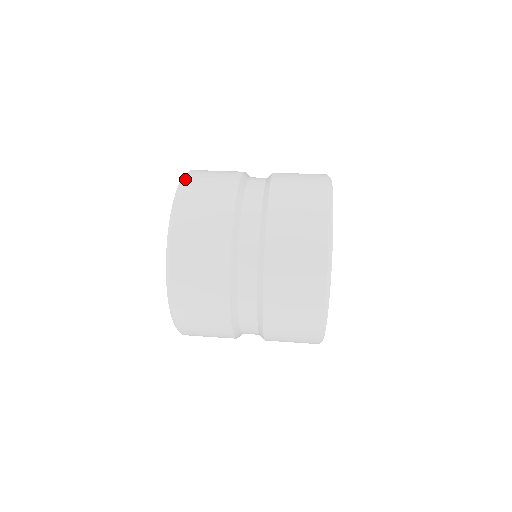
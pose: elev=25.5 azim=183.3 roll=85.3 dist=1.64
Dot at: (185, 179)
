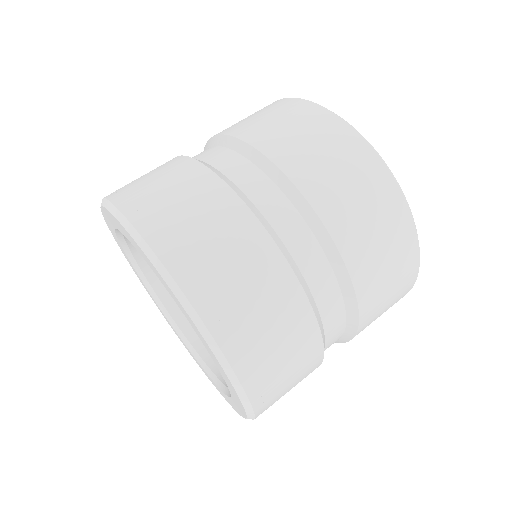
Dot at: occluded
